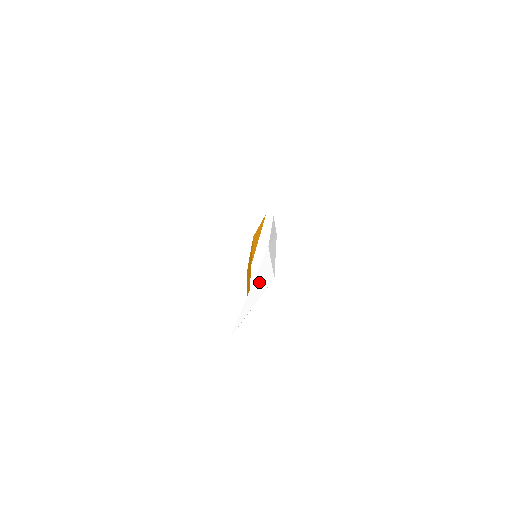
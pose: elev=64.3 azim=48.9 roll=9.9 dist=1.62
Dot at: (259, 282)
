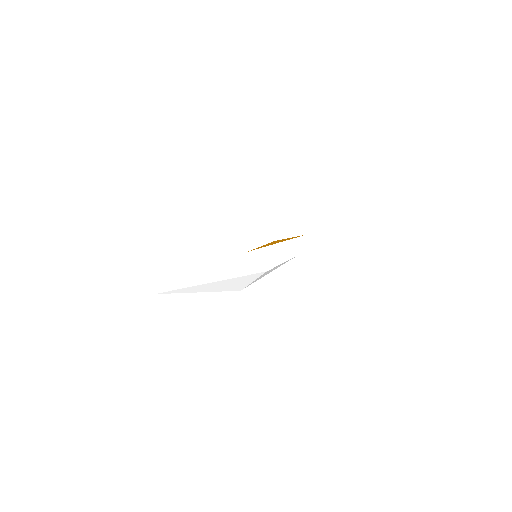
Dot at: (227, 283)
